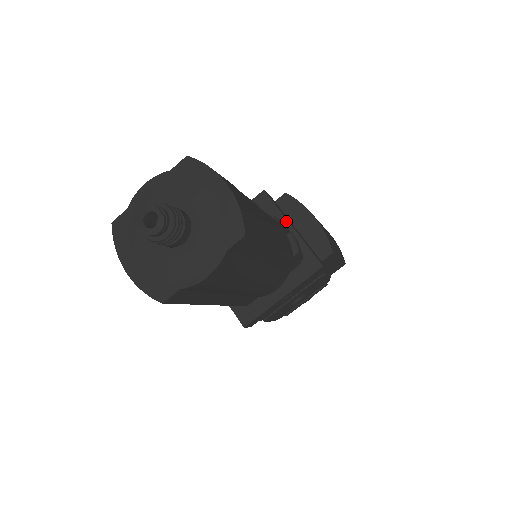
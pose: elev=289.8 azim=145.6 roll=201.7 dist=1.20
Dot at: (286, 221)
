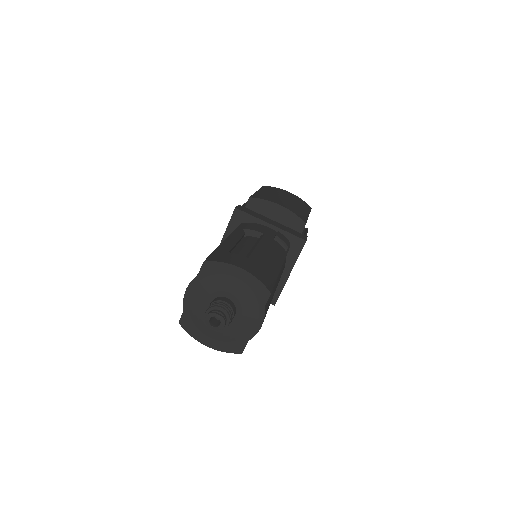
Dot at: (264, 222)
